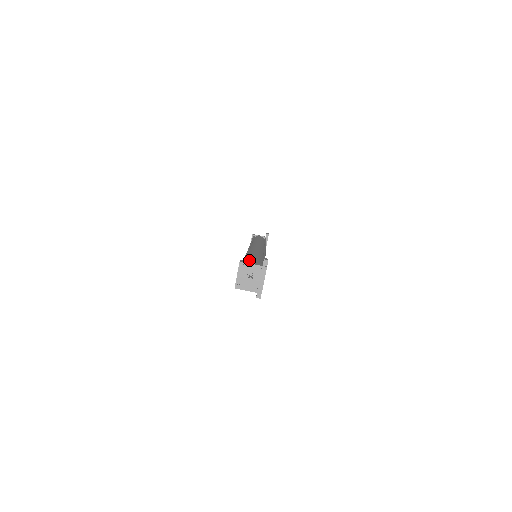
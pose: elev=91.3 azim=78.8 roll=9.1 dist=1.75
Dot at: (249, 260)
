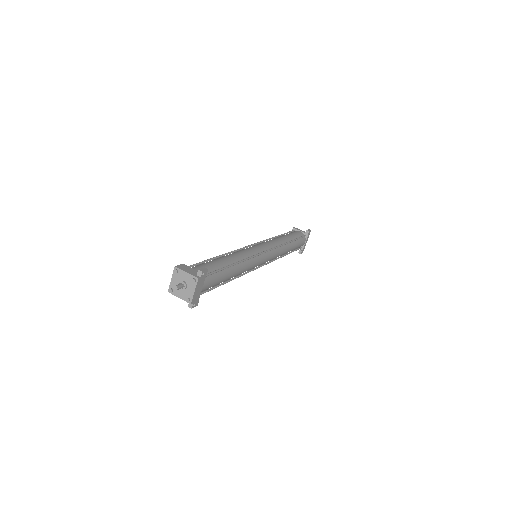
Dot at: (199, 265)
